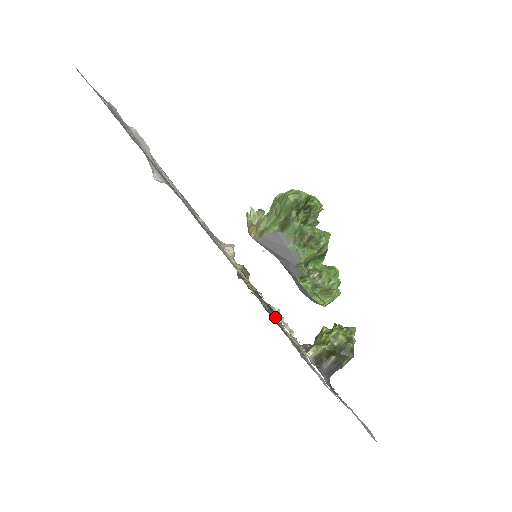
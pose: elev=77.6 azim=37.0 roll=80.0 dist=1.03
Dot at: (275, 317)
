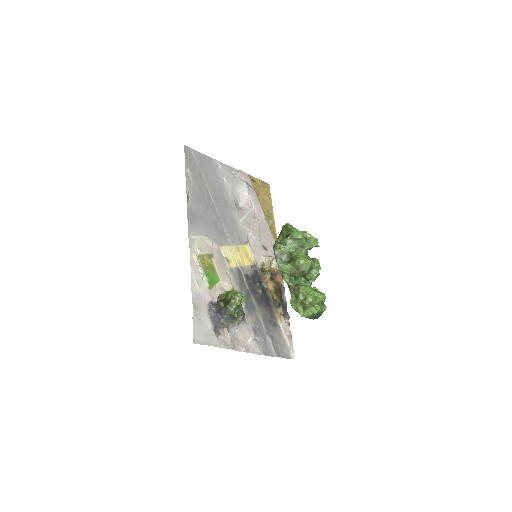
Dot at: (226, 280)
